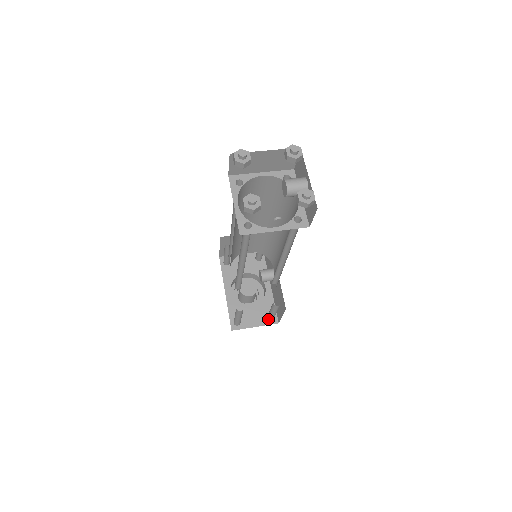
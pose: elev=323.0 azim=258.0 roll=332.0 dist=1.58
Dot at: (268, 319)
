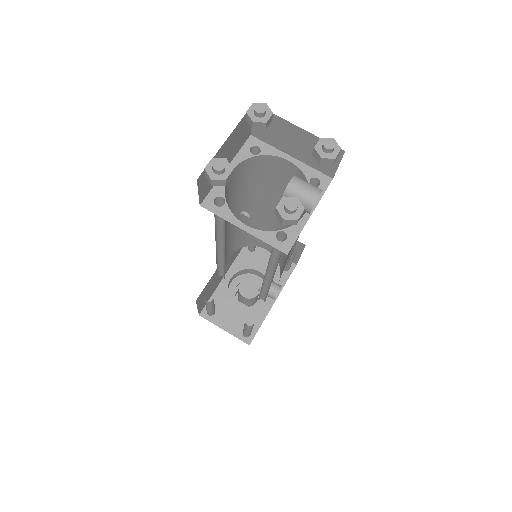
Dot at: occluded
